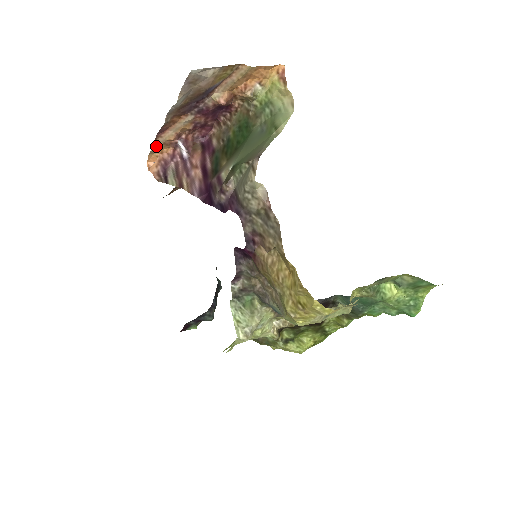
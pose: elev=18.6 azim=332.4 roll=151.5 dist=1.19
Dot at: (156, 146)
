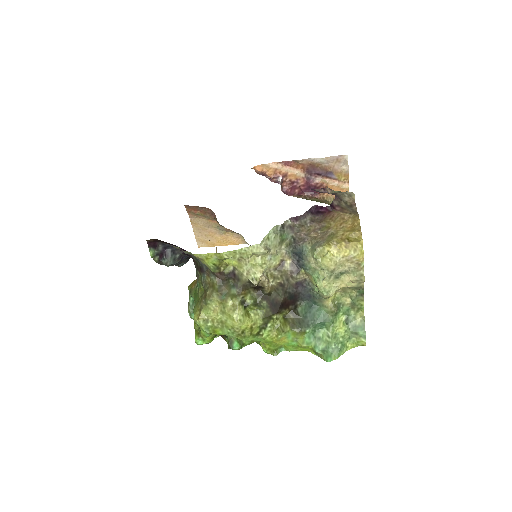
Dot at: (272, 166)
